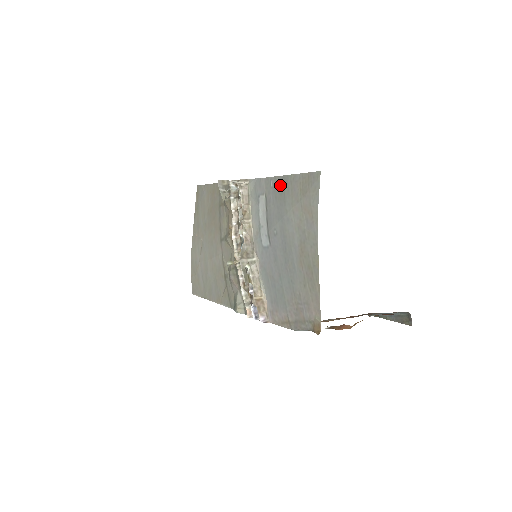
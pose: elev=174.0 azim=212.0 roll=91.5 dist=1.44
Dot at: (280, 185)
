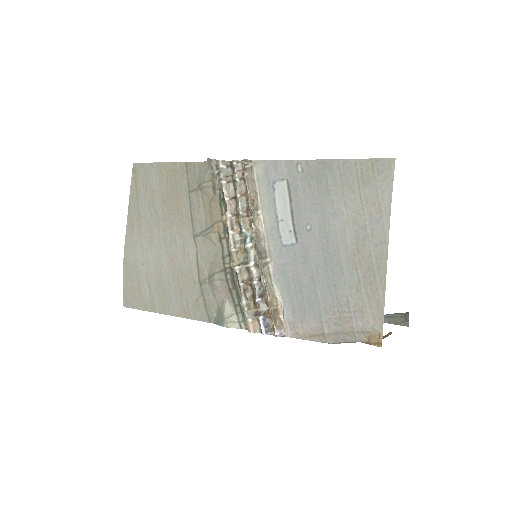
Dot at: (317, 171)
